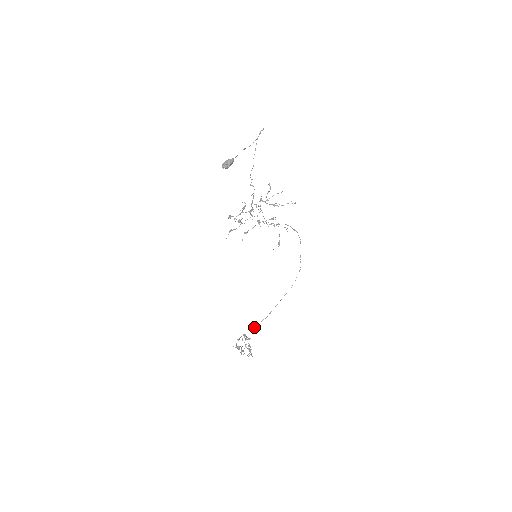
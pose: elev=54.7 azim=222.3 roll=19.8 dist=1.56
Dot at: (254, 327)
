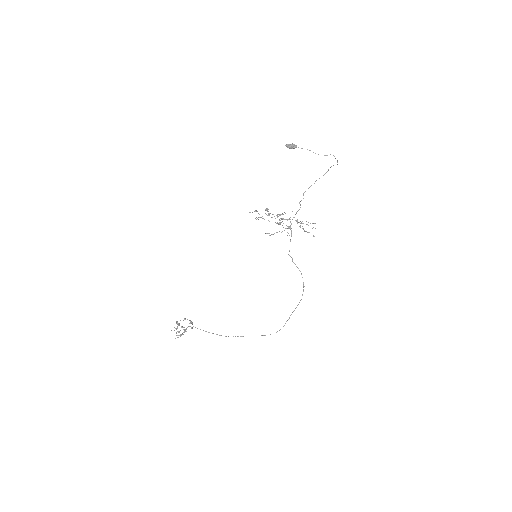
Dot at: occluded
